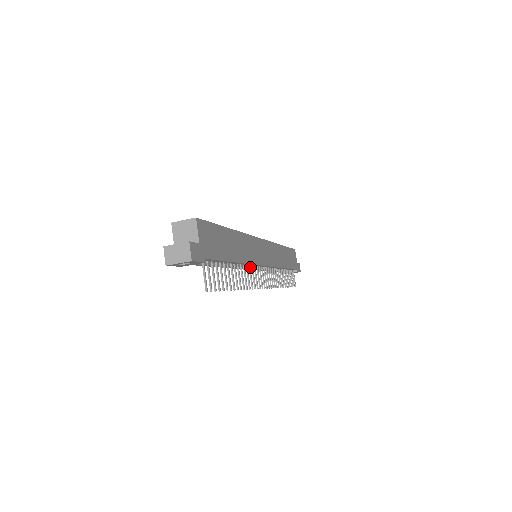
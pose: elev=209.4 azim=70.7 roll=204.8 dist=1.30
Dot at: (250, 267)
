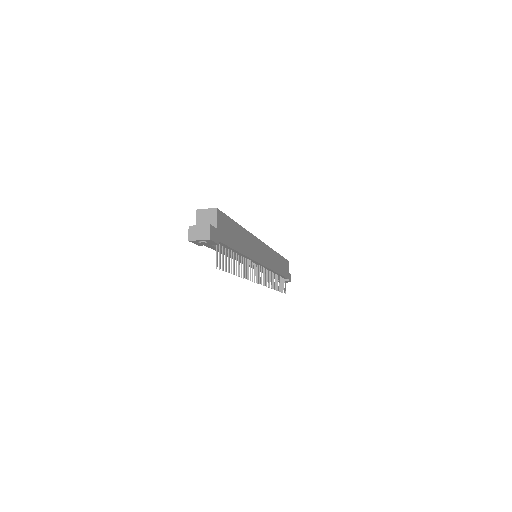
Dot at: occluded
